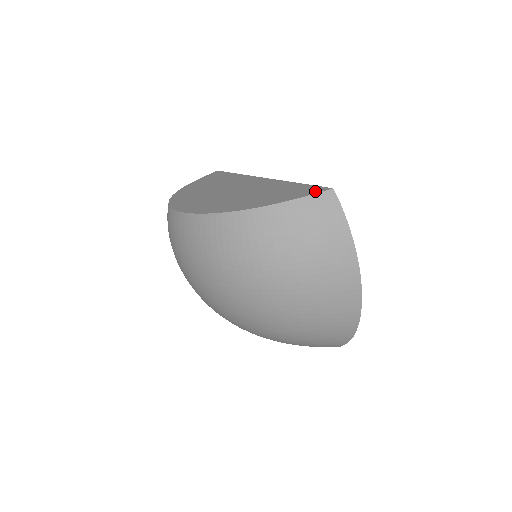
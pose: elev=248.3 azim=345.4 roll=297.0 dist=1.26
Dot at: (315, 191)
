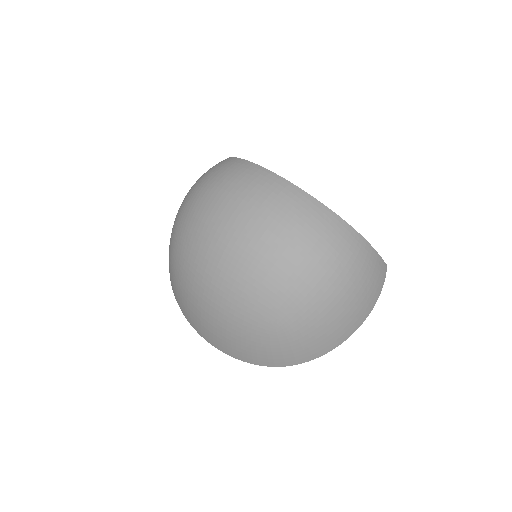
Dot at: occluded
